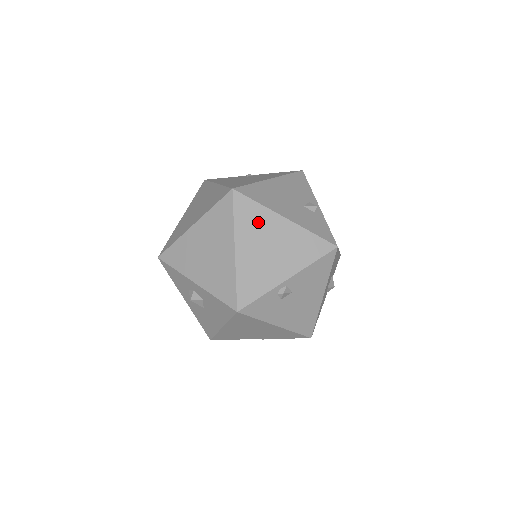
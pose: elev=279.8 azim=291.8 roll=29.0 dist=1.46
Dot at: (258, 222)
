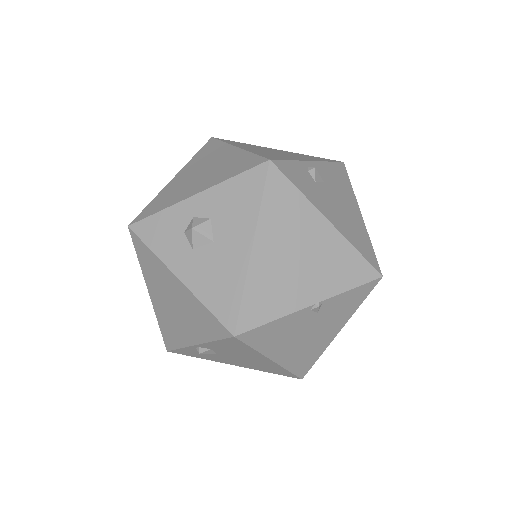
Dot at: (250, 146)
